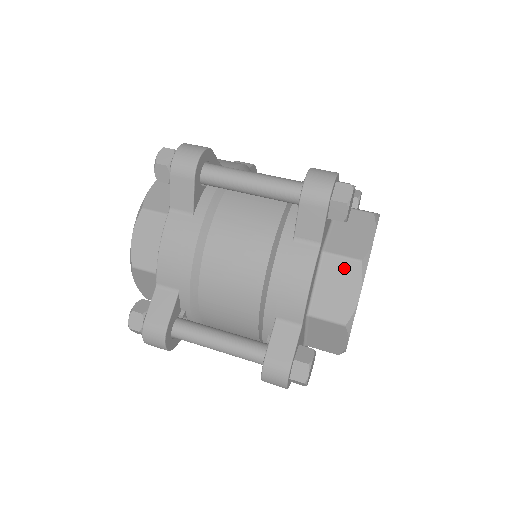
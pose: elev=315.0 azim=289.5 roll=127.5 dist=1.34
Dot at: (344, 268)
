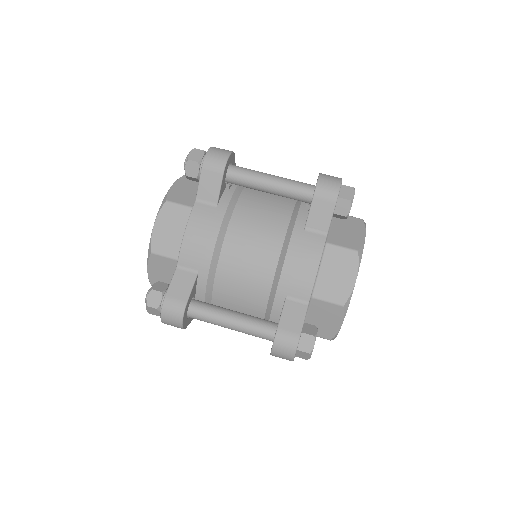
Dot at: occluded
